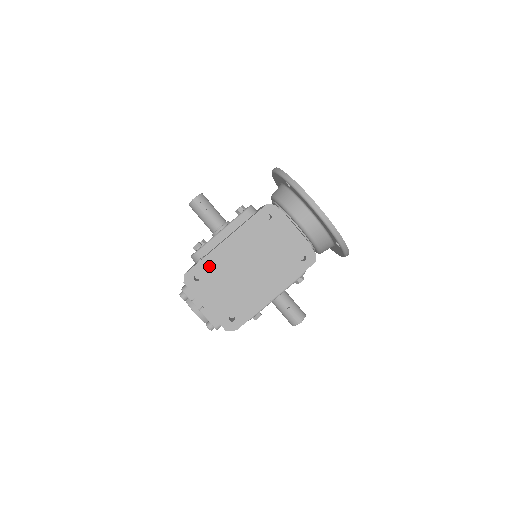
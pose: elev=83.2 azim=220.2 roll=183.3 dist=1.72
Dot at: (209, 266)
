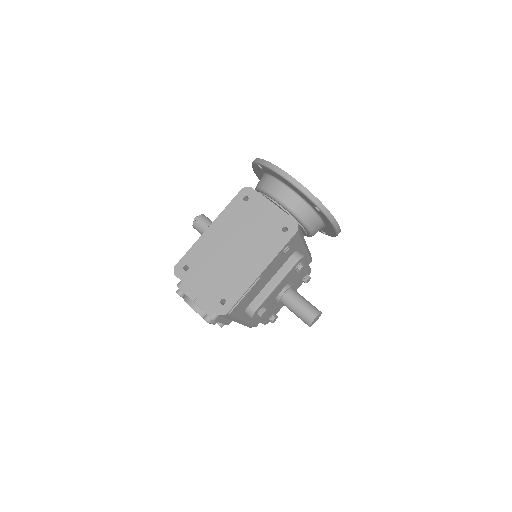
Dot at: (196, 254)
